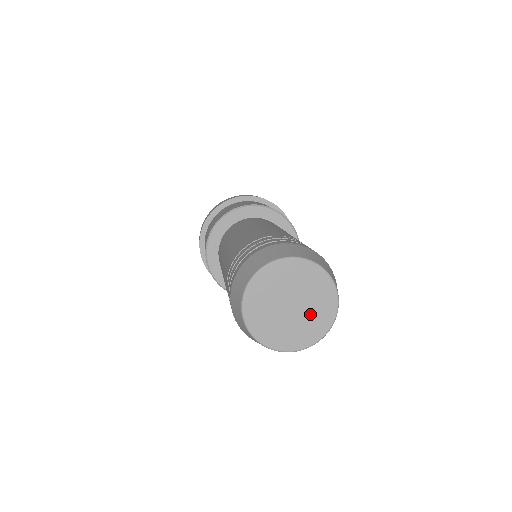
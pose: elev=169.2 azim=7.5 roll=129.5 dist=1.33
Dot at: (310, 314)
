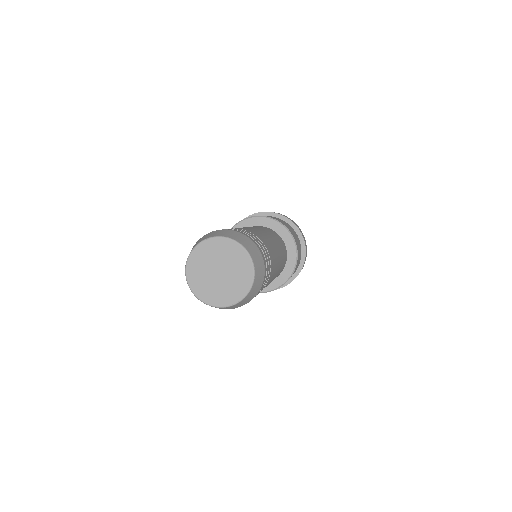
Dot at: (235, 272)
